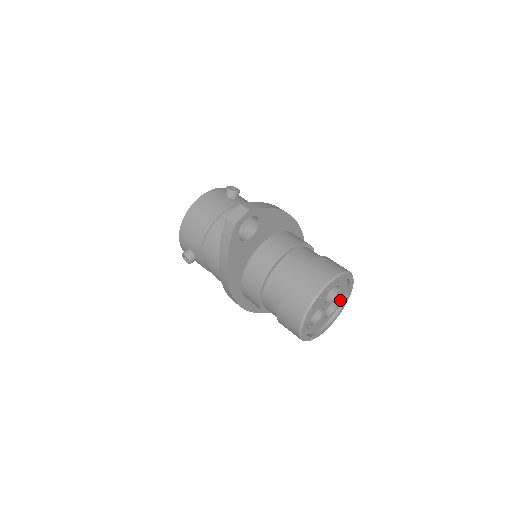
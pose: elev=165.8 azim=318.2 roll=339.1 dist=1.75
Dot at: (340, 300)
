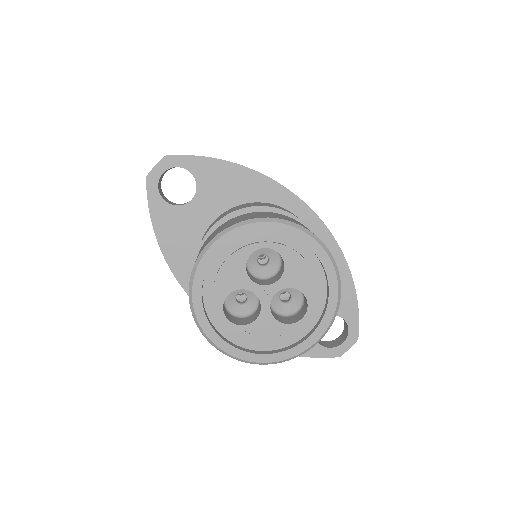
Dot at: (312, 292)
